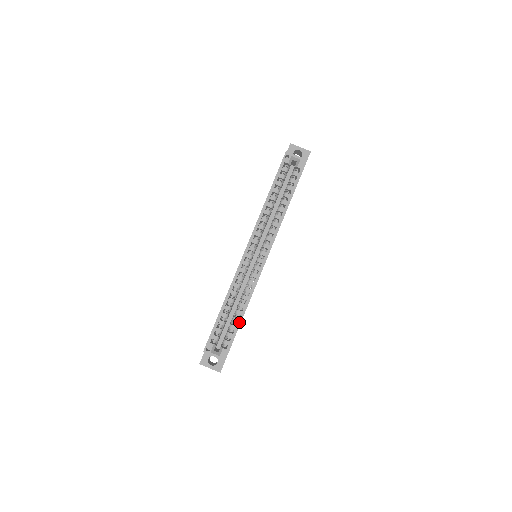
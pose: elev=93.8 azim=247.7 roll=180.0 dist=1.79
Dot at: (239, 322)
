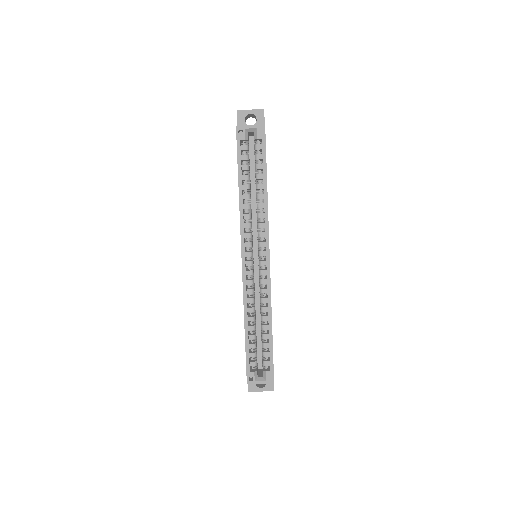
Dot at: (270, 338)
